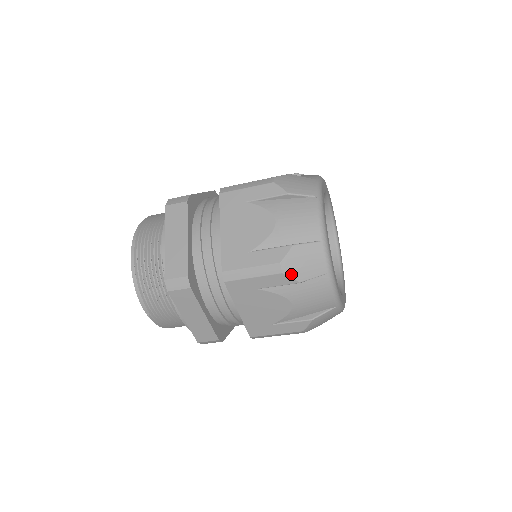
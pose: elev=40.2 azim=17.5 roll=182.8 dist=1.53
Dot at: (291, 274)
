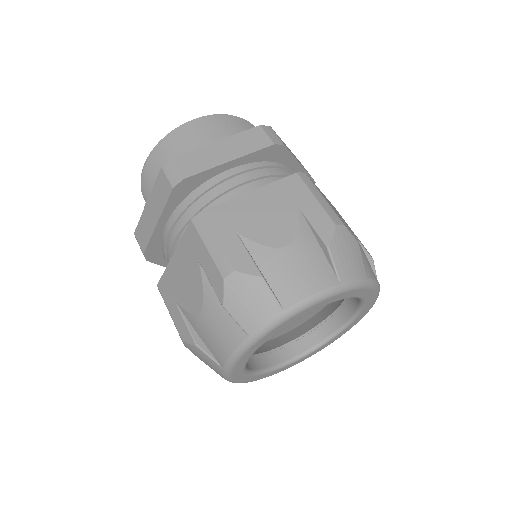
Dot at: (192, 352)
